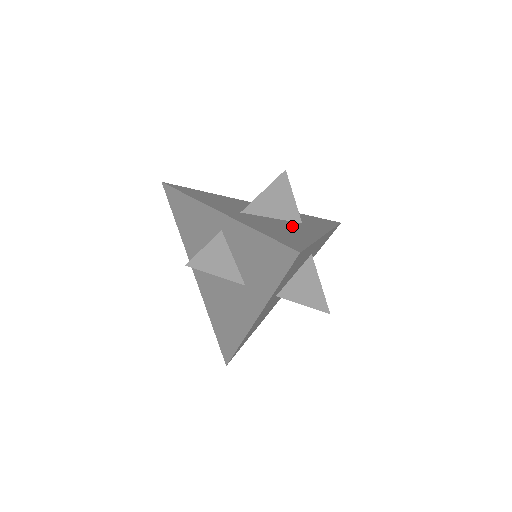
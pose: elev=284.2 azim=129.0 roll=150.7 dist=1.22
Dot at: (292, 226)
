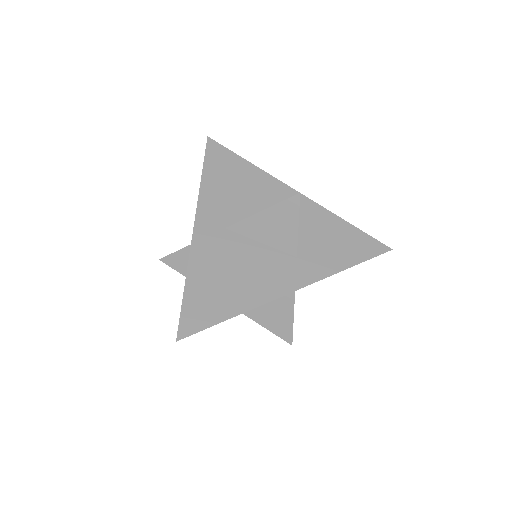
Dot at: (262, 268)
